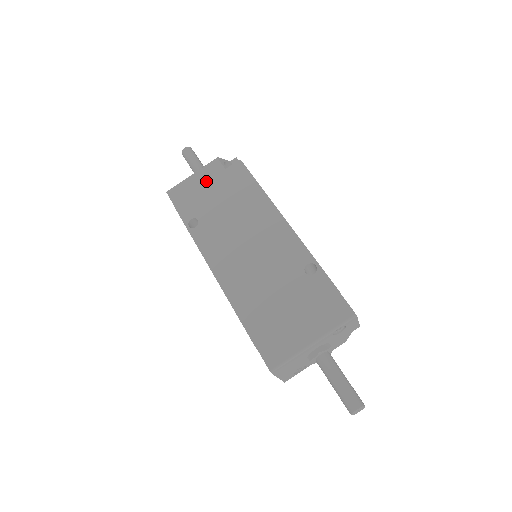
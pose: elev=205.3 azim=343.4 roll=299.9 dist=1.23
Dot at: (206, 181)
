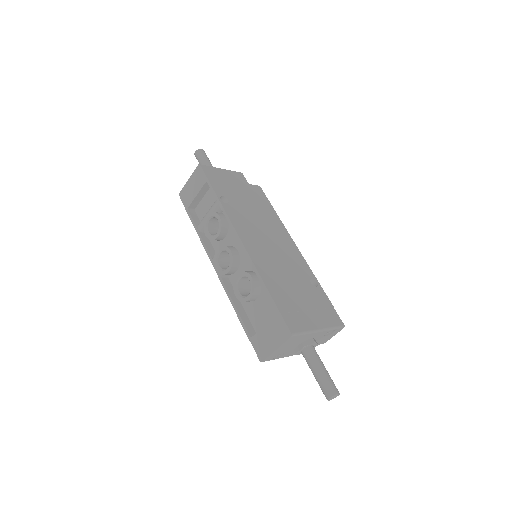
Dot at: (234, 180)
